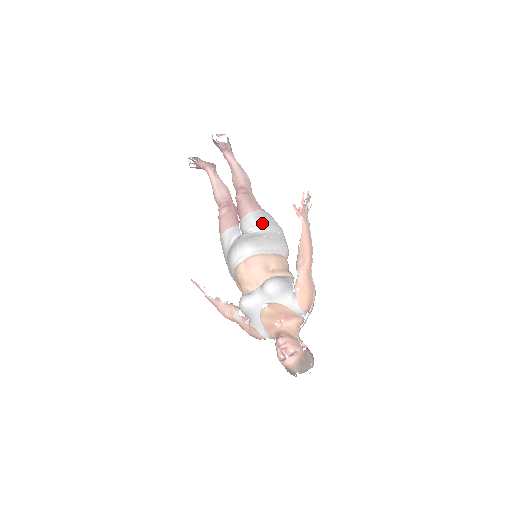
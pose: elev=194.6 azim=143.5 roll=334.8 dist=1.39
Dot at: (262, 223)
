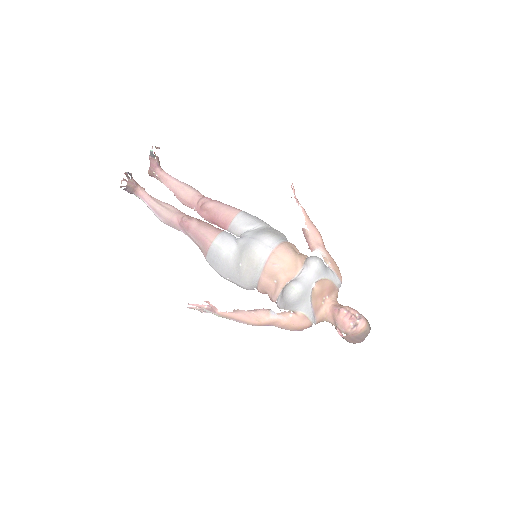
Dot at: (258, 220)
